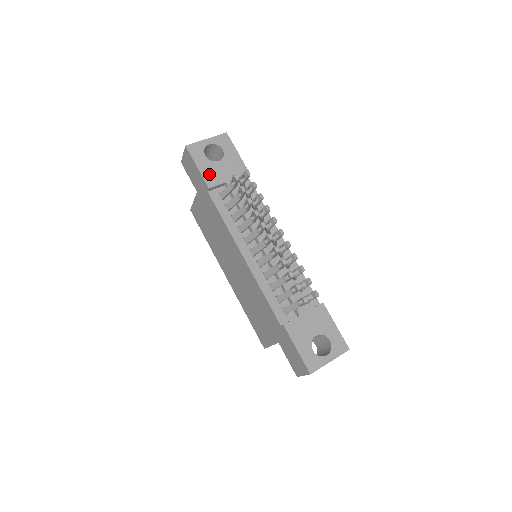
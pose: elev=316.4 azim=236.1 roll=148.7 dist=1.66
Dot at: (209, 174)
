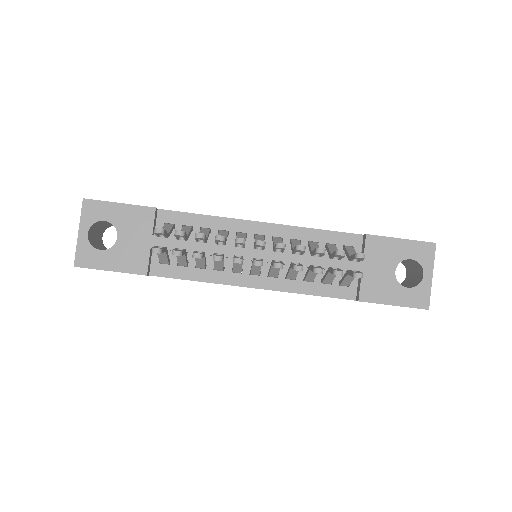
Dot at: (128, 262)
